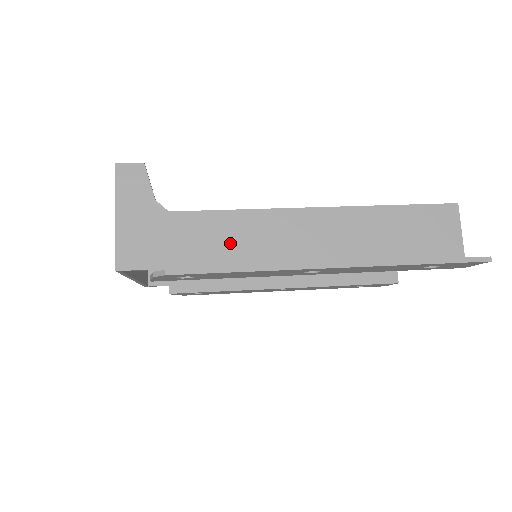
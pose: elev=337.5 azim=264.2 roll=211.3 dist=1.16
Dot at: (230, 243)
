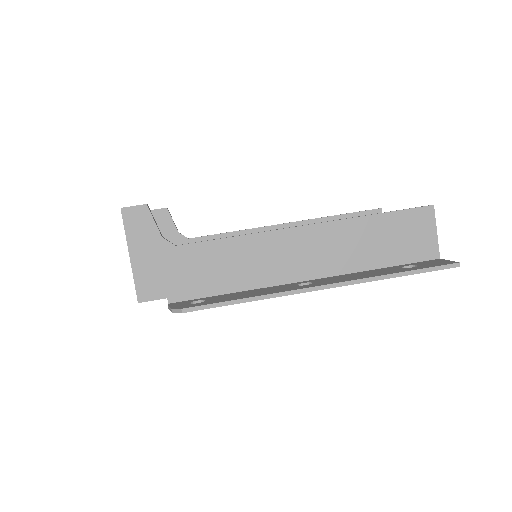
Dot at: (232, 267)
